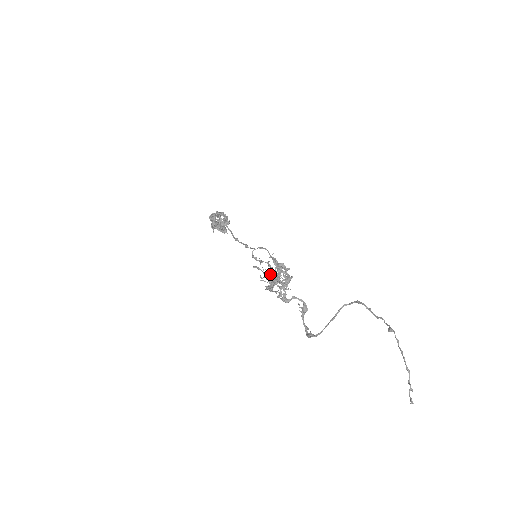
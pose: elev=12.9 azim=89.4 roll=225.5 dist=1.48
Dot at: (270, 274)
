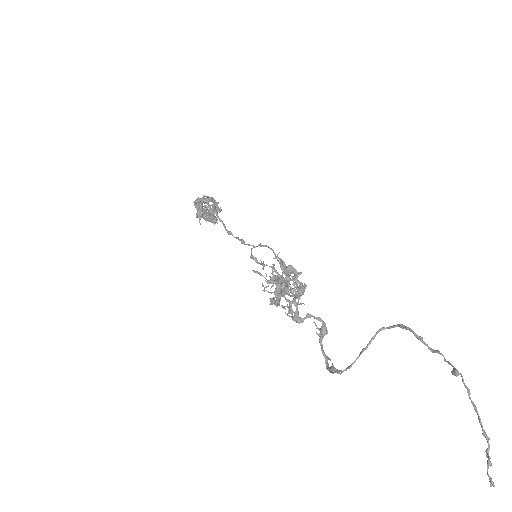
Dot at: occluded
